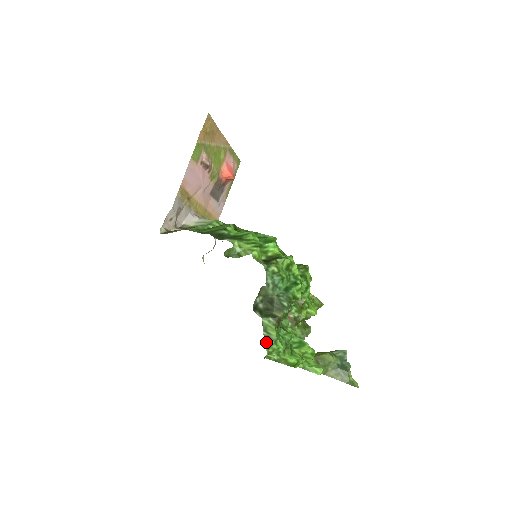
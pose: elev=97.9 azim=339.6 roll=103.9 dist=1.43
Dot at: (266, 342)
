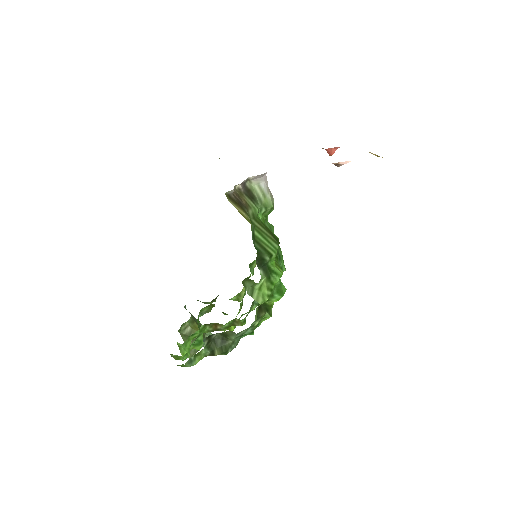
Dot at: (186, 364)
